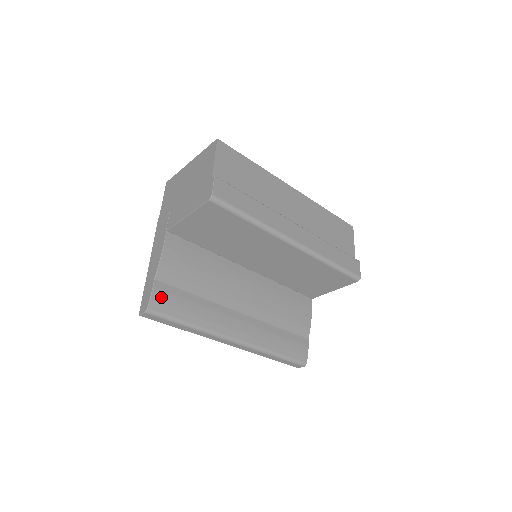
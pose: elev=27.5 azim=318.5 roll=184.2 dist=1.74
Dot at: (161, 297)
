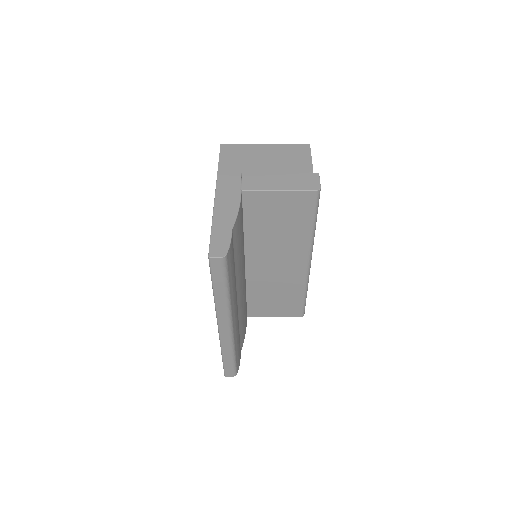
Dot at: (231, 250)
